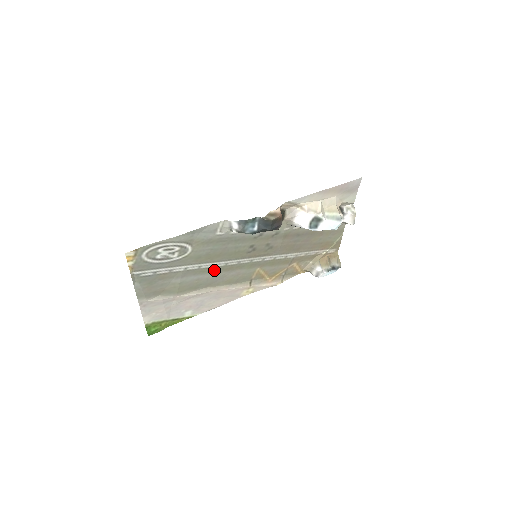
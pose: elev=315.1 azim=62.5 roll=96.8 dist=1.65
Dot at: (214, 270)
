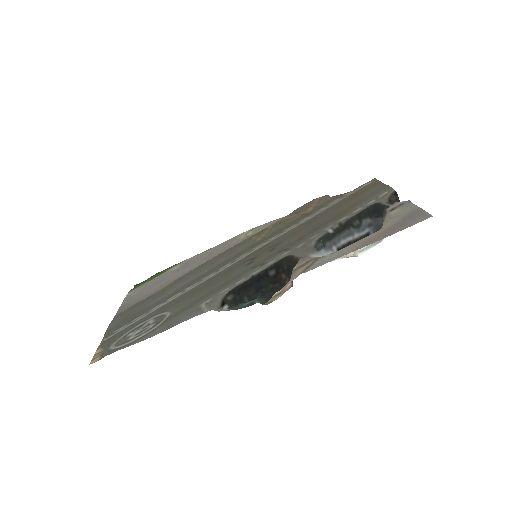
Dot at: (202, 276)
